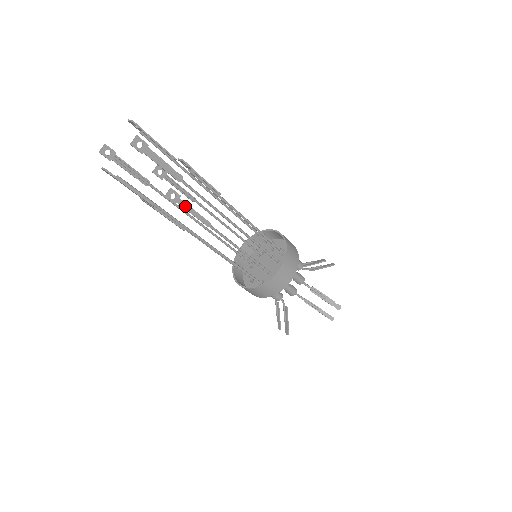
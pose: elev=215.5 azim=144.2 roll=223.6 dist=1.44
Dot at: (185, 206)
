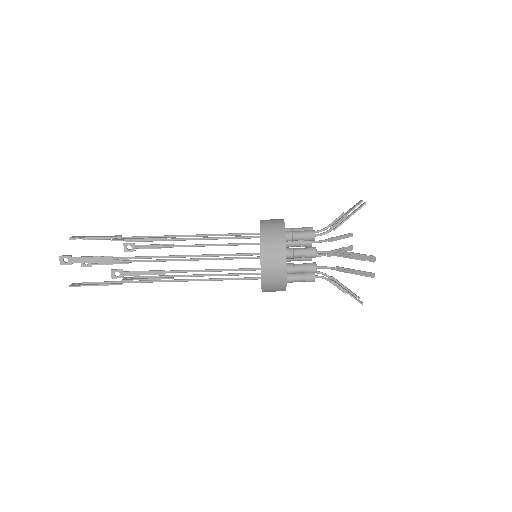
Dot at: (132, 274)
